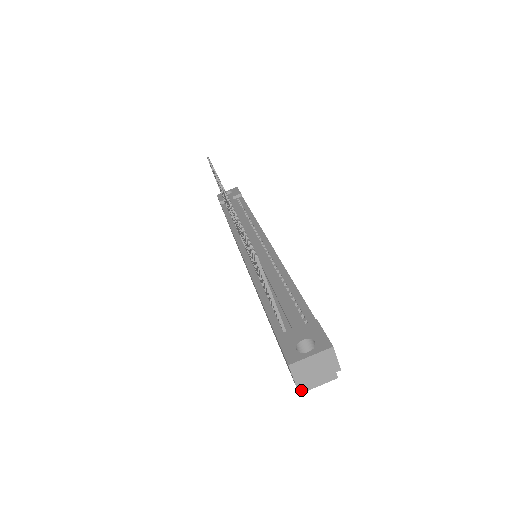
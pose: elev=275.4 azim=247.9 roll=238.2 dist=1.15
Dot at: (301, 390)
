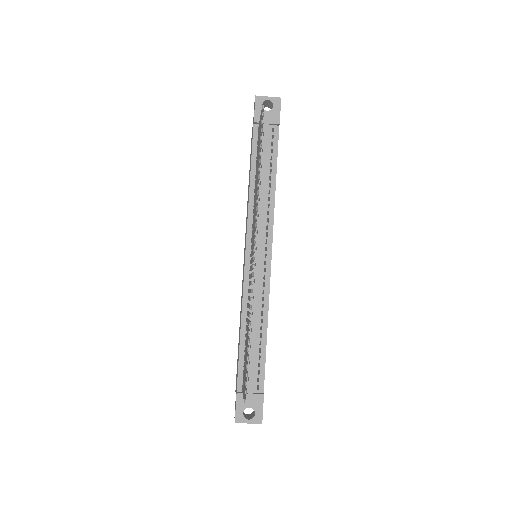
Dot at: occluded
